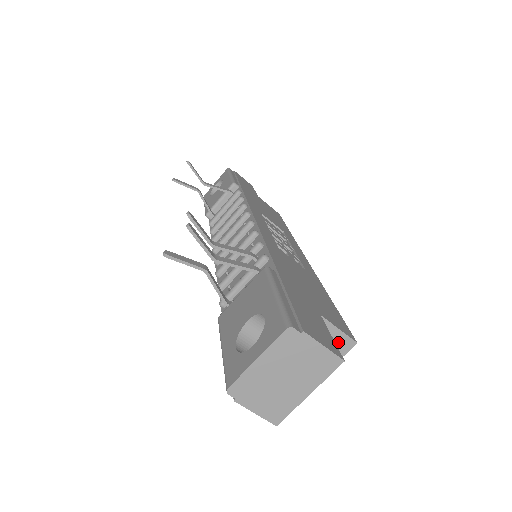
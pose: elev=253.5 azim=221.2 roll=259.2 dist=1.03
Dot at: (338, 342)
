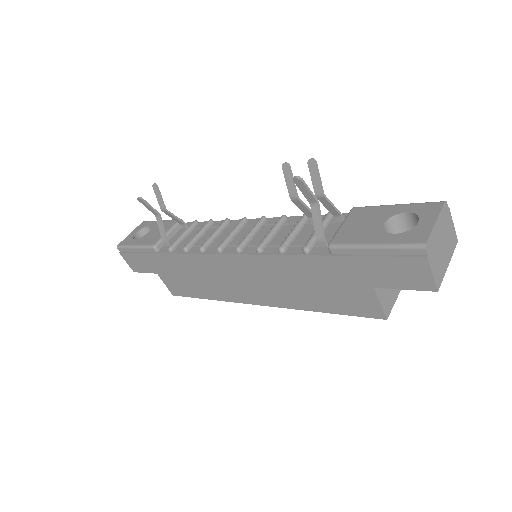
Dot at: occluded
